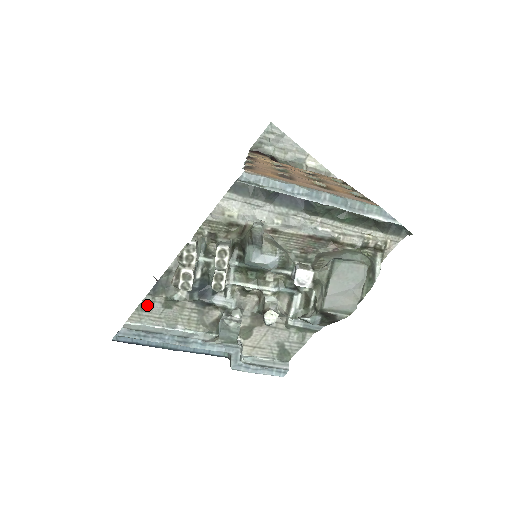
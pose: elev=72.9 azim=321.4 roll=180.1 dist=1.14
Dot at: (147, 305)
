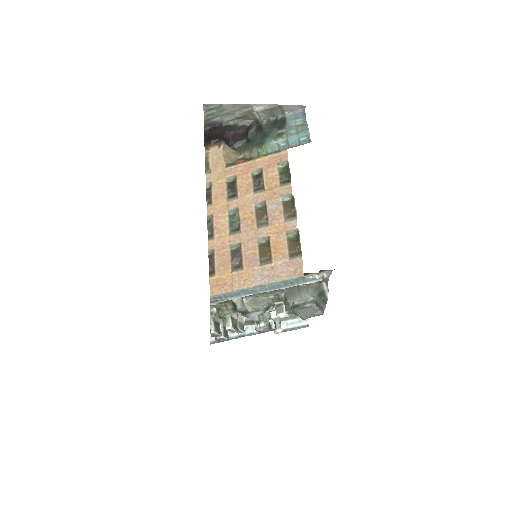
Dot at: occluded
